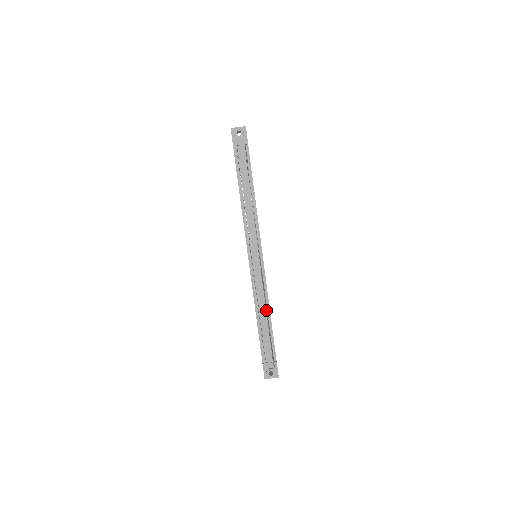
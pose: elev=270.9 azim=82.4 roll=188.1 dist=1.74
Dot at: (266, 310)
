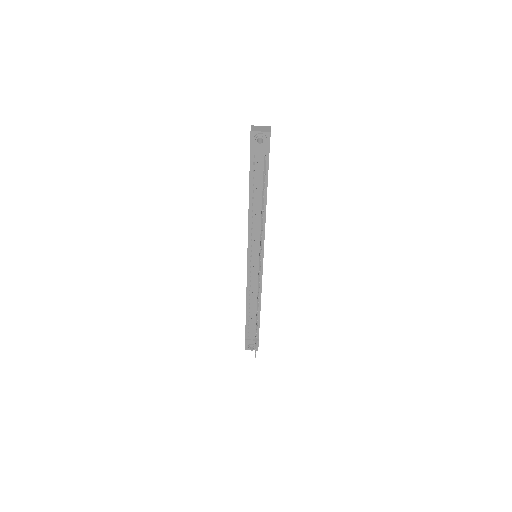
Dot at: (257, 318)
